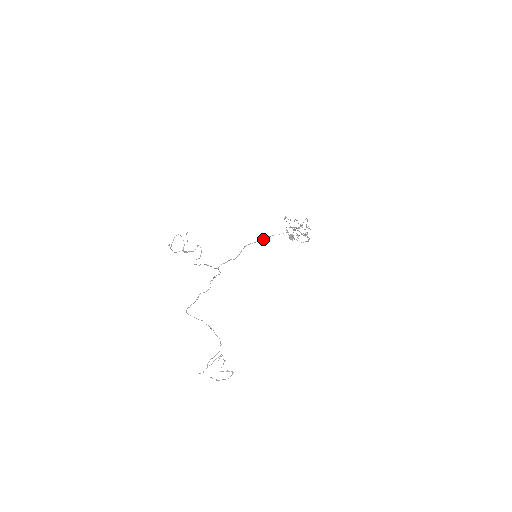
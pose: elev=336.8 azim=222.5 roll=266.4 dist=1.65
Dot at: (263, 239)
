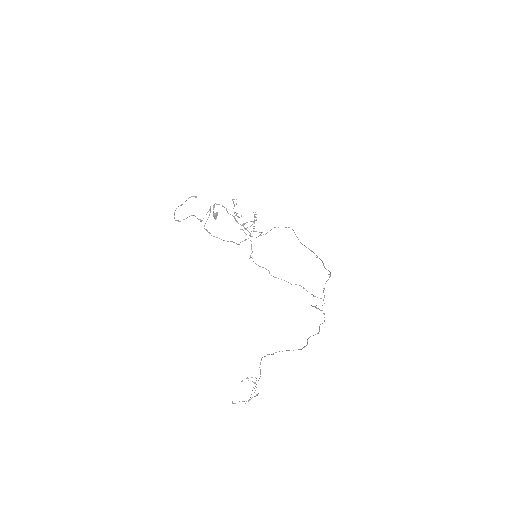
Dot at: occluded
